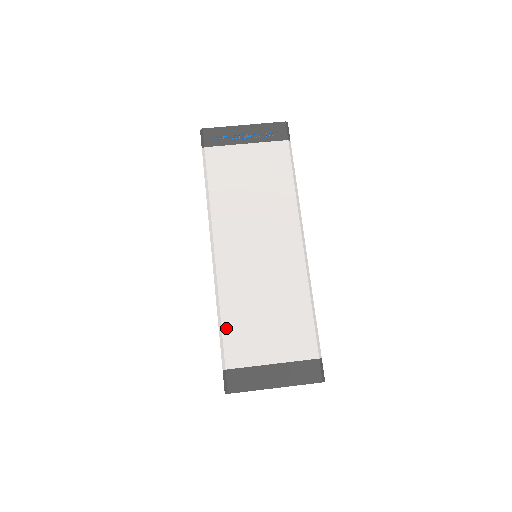
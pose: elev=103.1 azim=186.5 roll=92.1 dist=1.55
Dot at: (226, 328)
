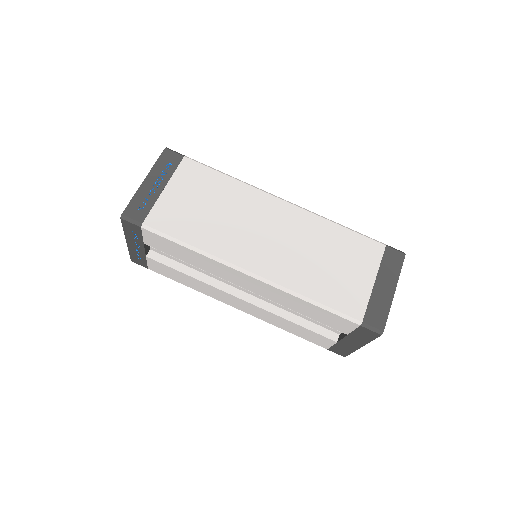
Dot at: (326, 301)
